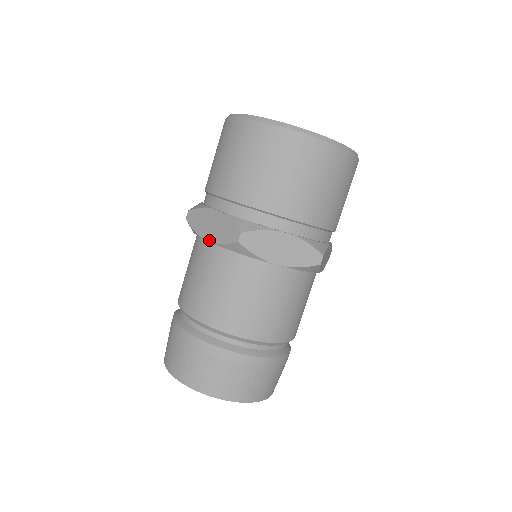
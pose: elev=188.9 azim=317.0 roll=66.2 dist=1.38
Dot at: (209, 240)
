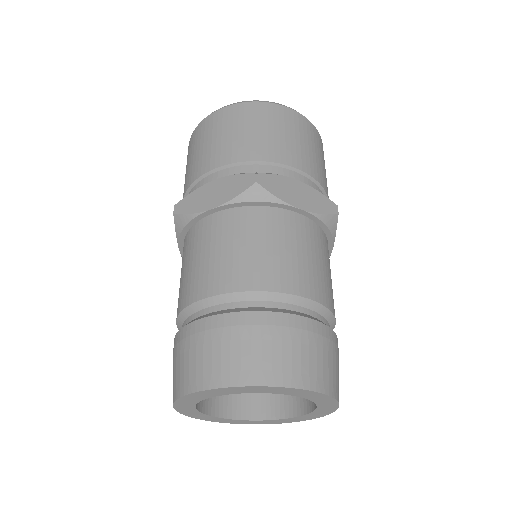
Dot at: (178, 246)
